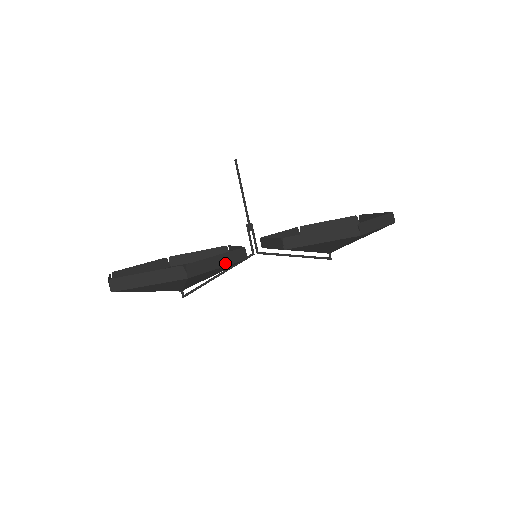
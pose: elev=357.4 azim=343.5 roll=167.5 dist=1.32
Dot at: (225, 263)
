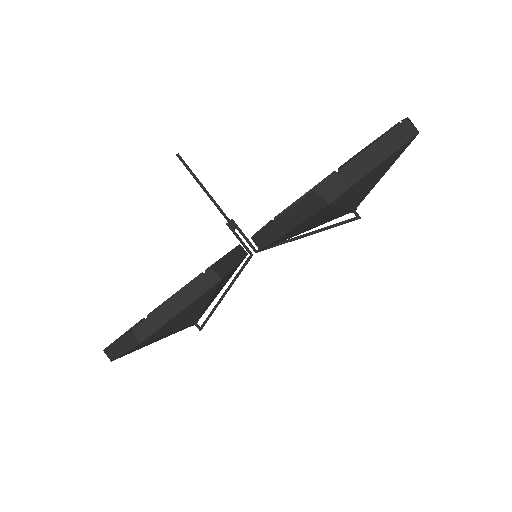
Dot at: (188, 301)
